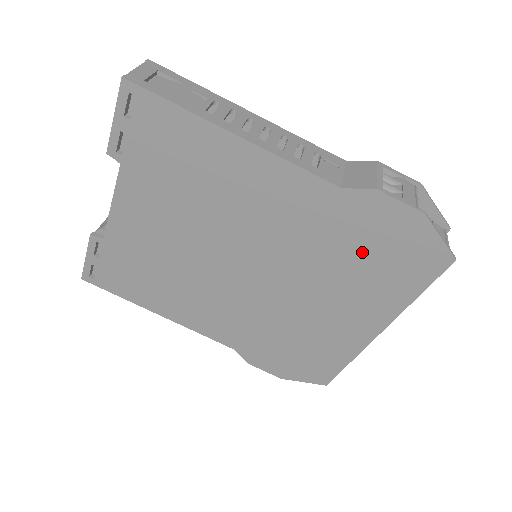
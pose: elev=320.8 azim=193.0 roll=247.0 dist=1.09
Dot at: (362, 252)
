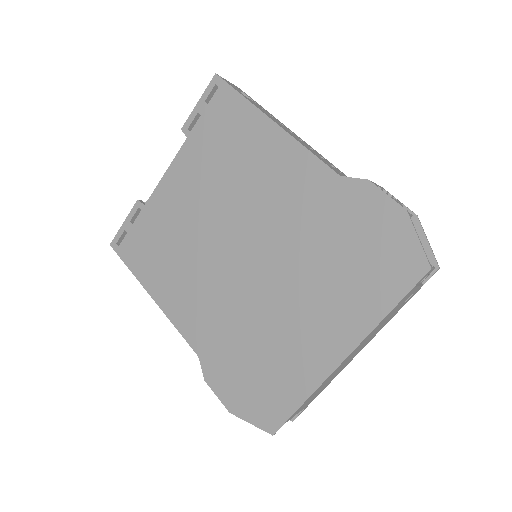
Dot at: (345, 247)
